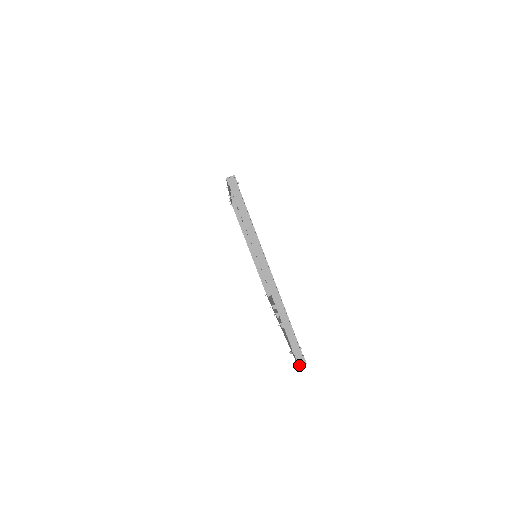
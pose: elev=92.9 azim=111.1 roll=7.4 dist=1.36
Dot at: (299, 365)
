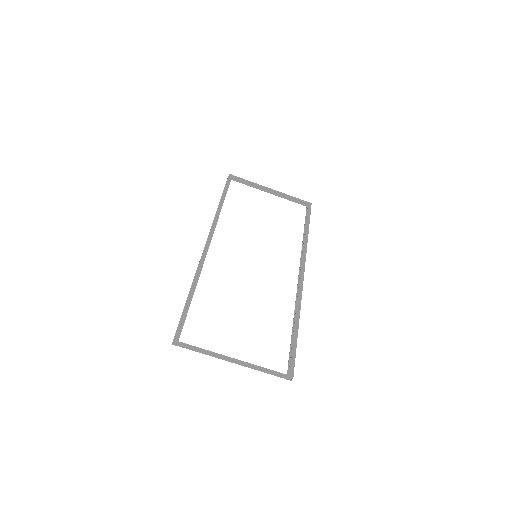
Dot at: (291, 379)
